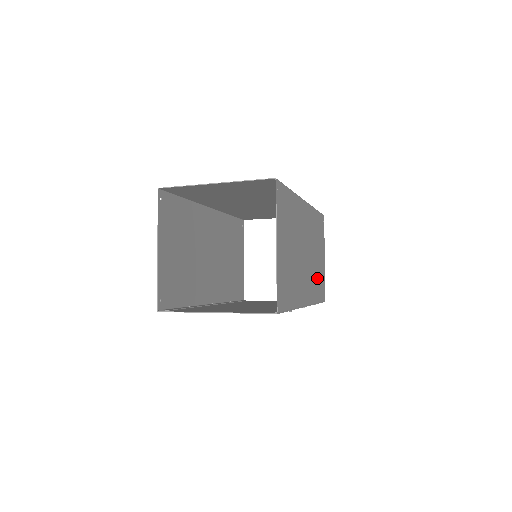
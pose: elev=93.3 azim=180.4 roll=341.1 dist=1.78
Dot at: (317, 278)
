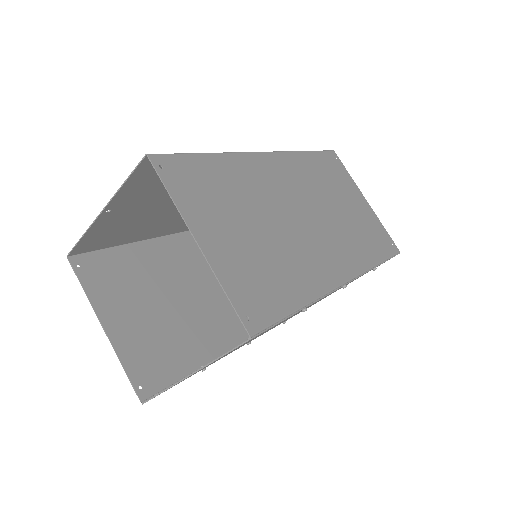
Dot at: (358, 233)
